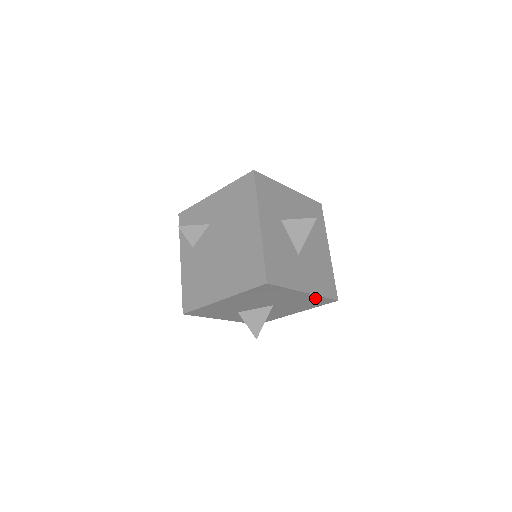
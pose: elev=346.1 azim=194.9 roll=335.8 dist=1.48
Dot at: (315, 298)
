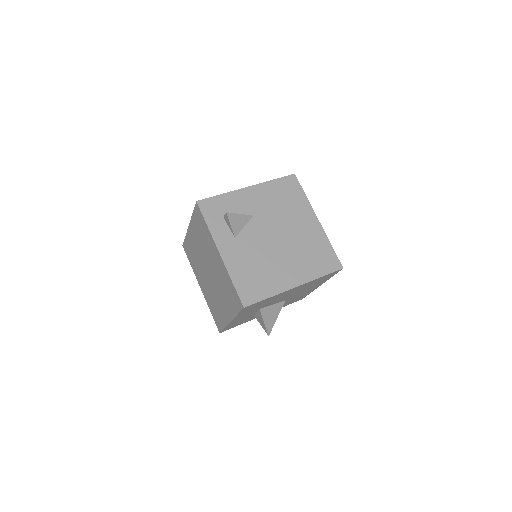
Dot at: occluded
